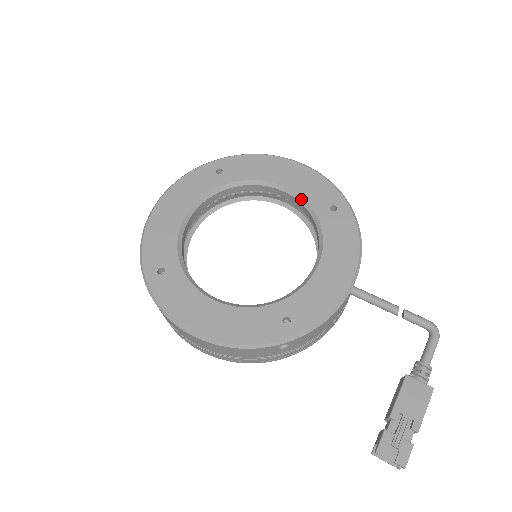
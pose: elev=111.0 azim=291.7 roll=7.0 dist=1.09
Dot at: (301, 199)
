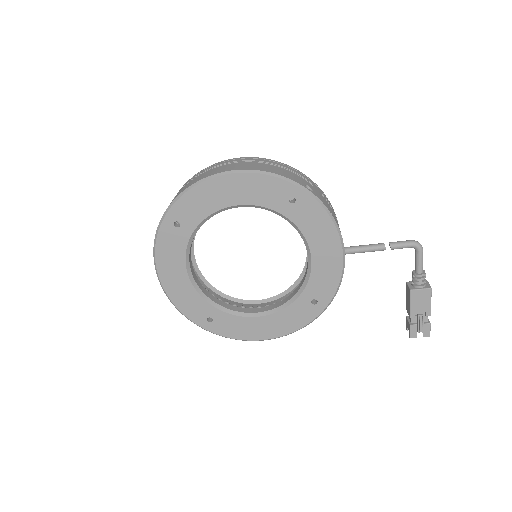
Dot at: (260, 207)
